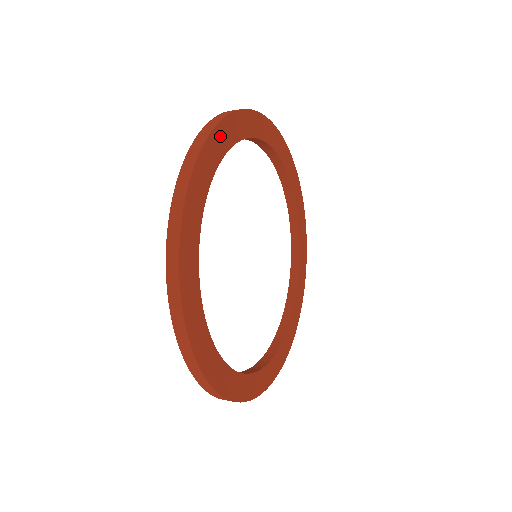
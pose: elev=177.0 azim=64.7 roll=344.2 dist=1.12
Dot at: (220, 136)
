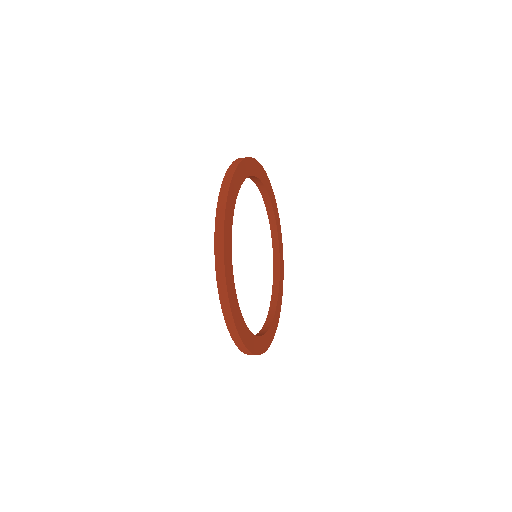
Dot at: (258, 168)
